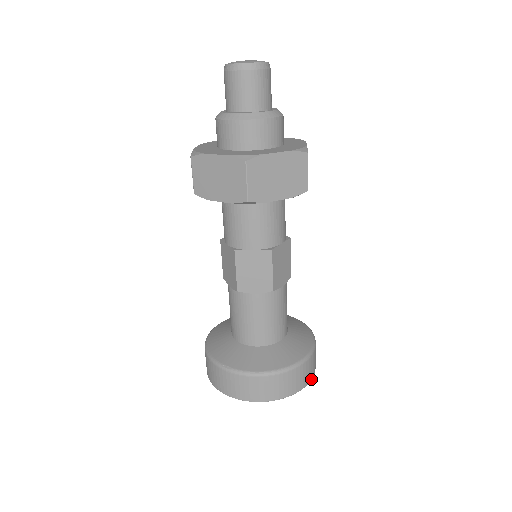
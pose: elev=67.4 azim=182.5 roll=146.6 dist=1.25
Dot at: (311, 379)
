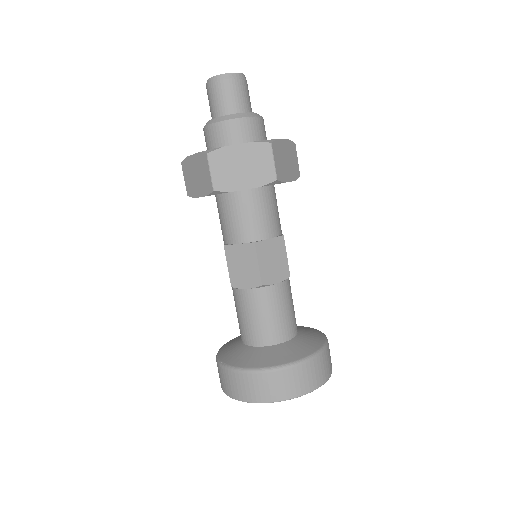
Dot at: (315, 388)
